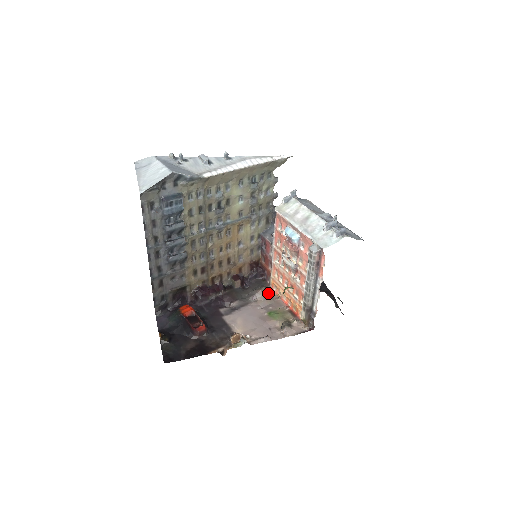
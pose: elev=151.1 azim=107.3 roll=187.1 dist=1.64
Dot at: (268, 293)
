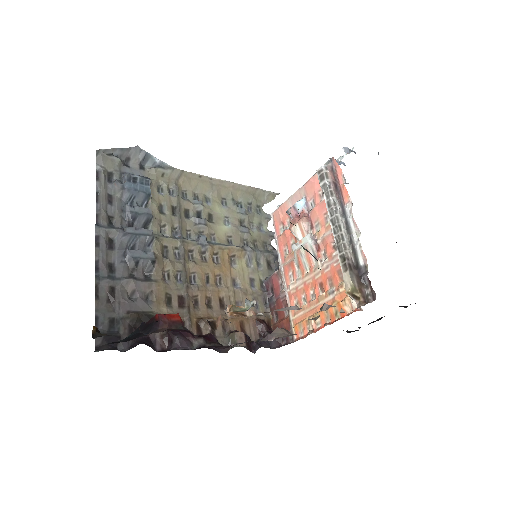
Dot at: (291, 334)
